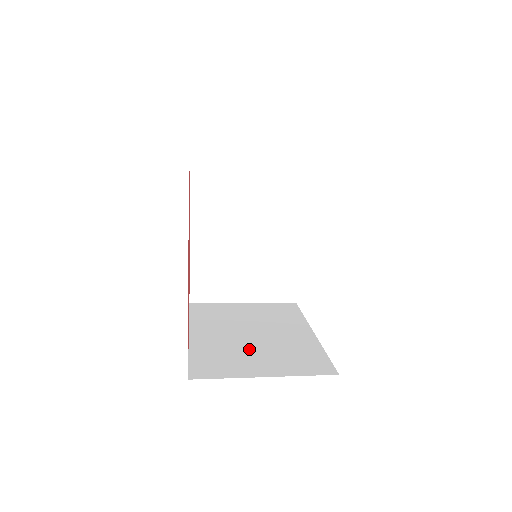
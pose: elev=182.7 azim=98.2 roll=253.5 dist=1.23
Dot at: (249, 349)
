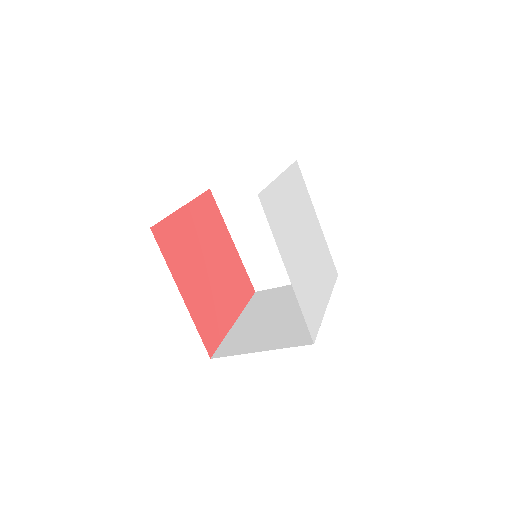
Dot at: occluded
